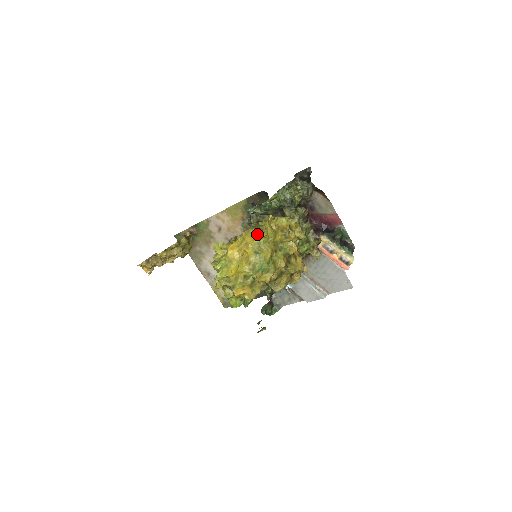
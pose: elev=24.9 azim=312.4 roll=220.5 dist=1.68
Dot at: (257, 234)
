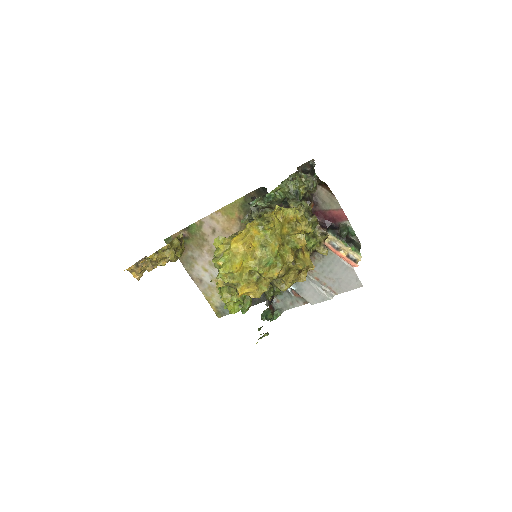
Dot at: (263, 225)
